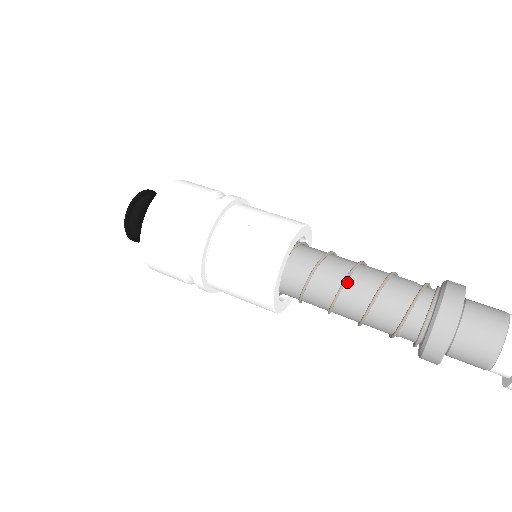
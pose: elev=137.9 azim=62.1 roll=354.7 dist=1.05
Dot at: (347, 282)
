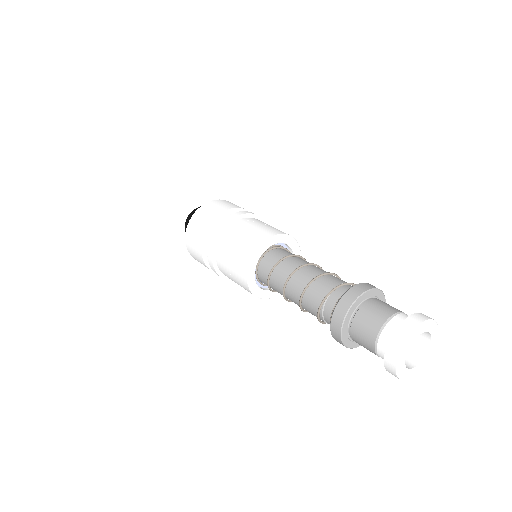
Dot at: (300, 269)
